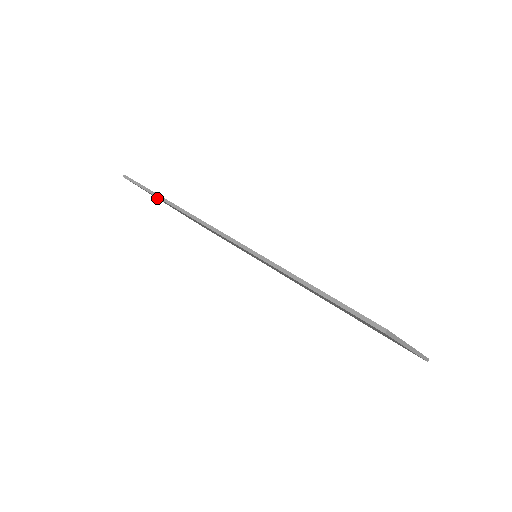
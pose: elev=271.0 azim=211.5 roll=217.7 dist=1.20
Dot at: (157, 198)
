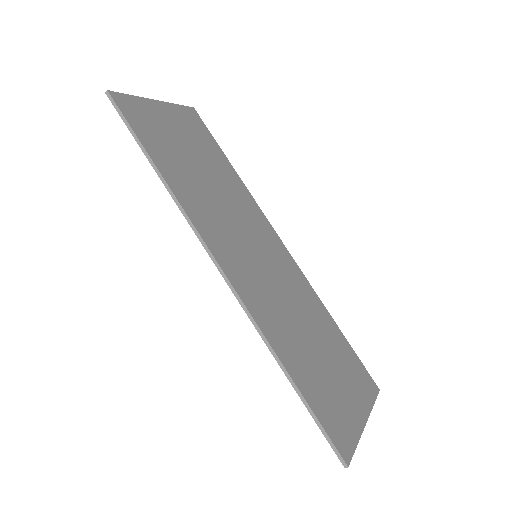
Dot at: (150, 107)
